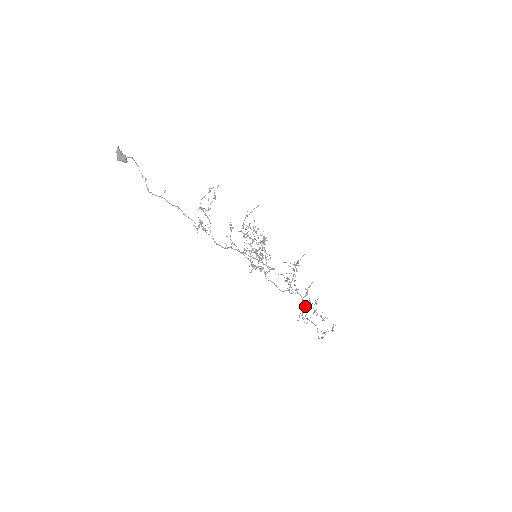
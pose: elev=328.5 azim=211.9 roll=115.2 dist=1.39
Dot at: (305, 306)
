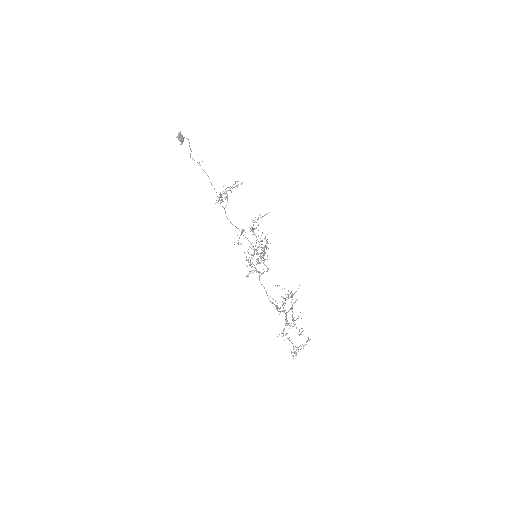
Dot at: occluded
